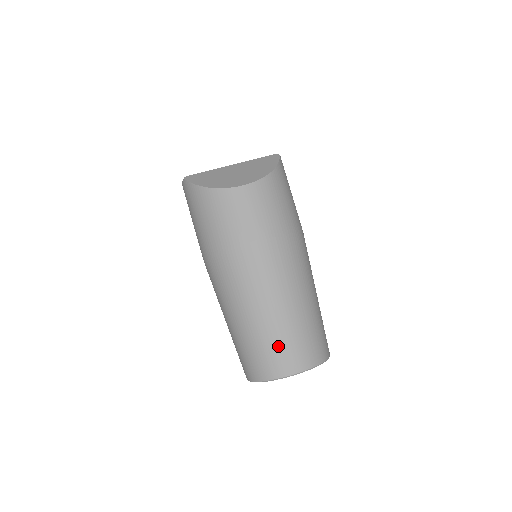
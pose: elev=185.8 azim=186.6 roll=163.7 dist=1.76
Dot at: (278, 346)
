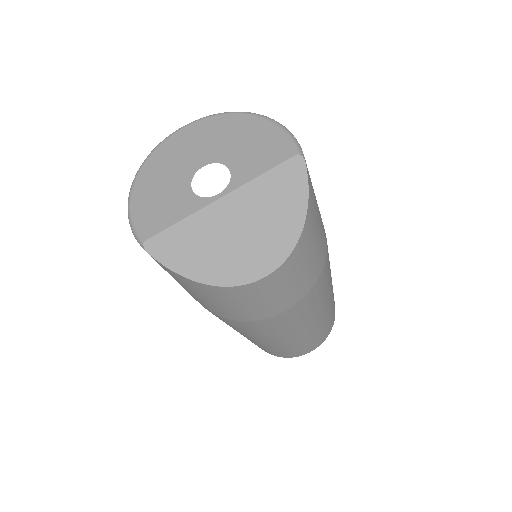
Dot at: (296, 349)
